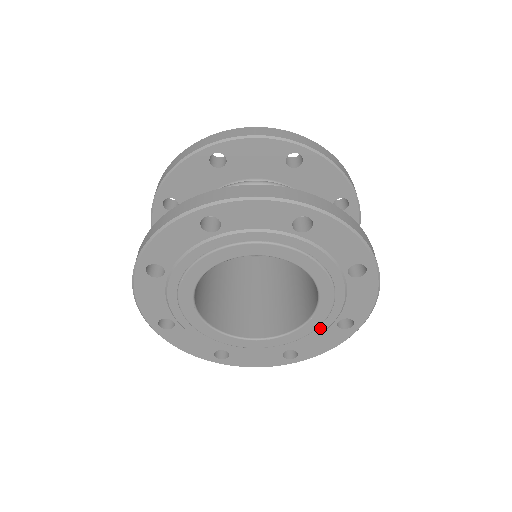
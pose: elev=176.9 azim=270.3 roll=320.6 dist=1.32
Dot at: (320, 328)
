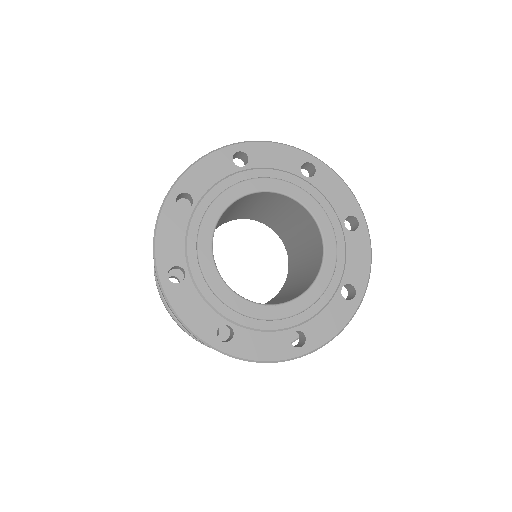
Dot at: (326, 294)
